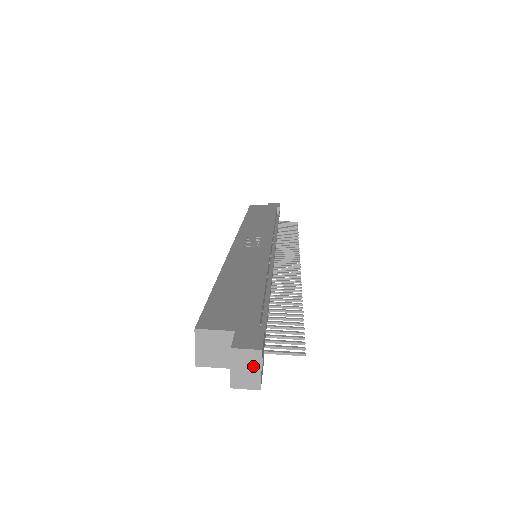
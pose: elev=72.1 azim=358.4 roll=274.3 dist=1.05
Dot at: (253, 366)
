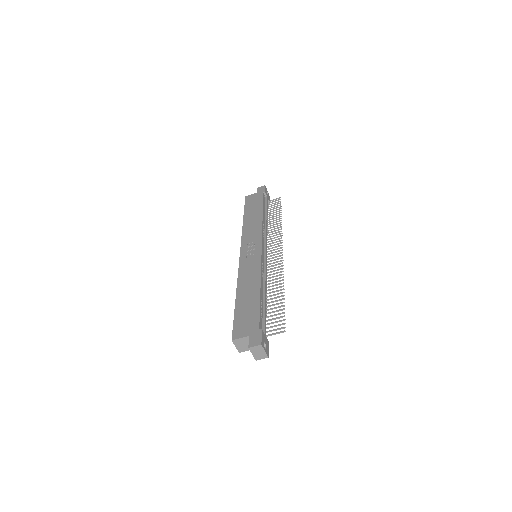
Dot at: (261, 351)
